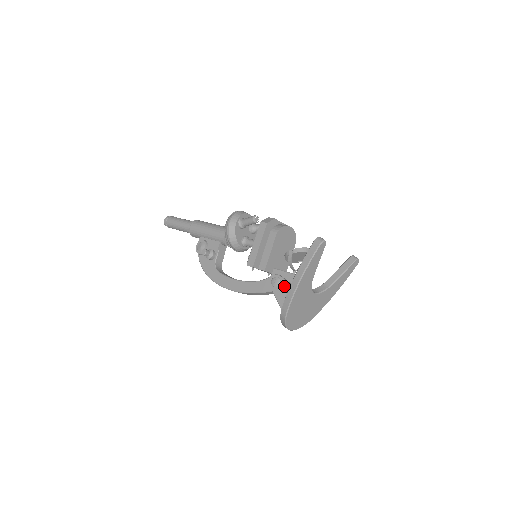
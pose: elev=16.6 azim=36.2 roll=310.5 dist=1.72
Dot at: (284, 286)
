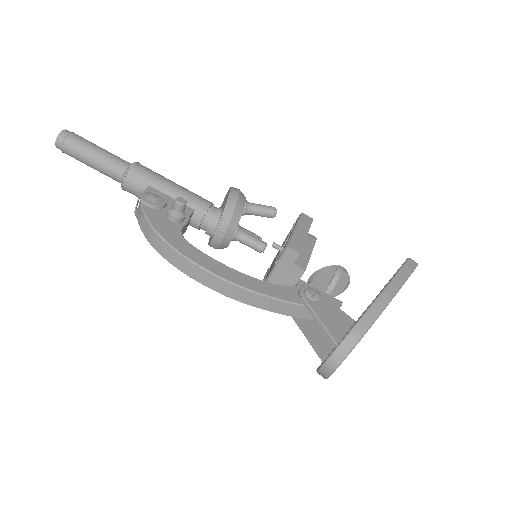
Dot at: (327, 304)
